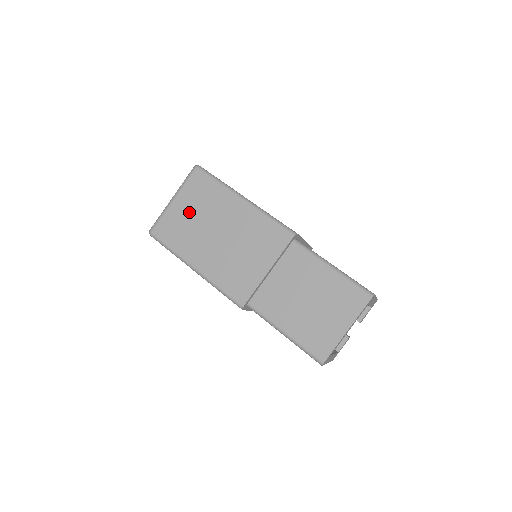
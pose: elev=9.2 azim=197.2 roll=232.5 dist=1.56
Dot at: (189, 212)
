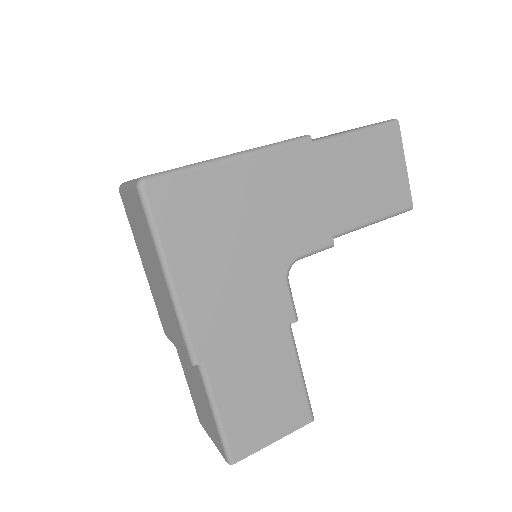
Dot at: (136, 220)
